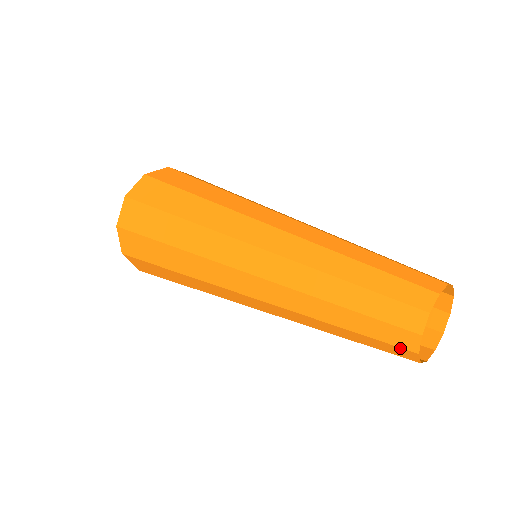
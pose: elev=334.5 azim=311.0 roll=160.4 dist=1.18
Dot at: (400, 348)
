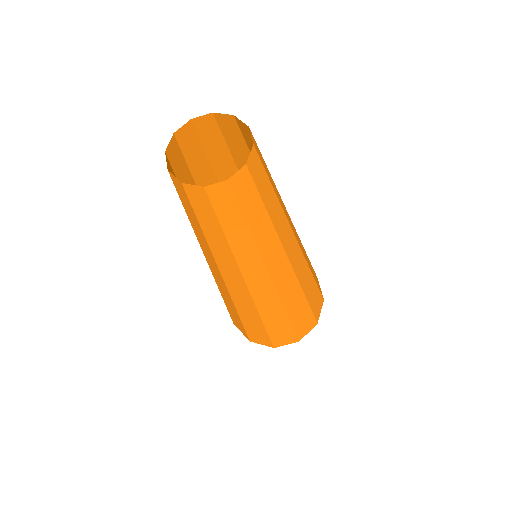
Dot at: (170, 164)
